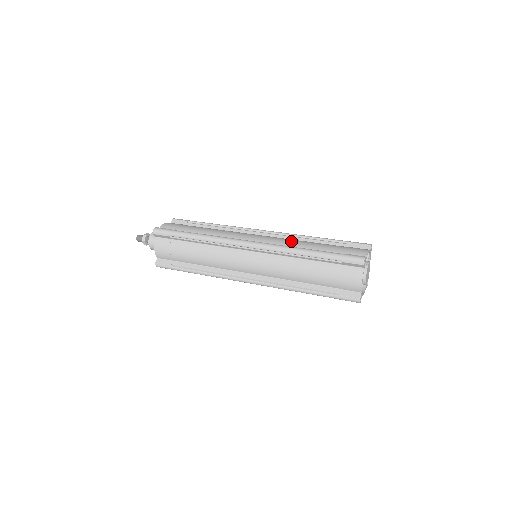
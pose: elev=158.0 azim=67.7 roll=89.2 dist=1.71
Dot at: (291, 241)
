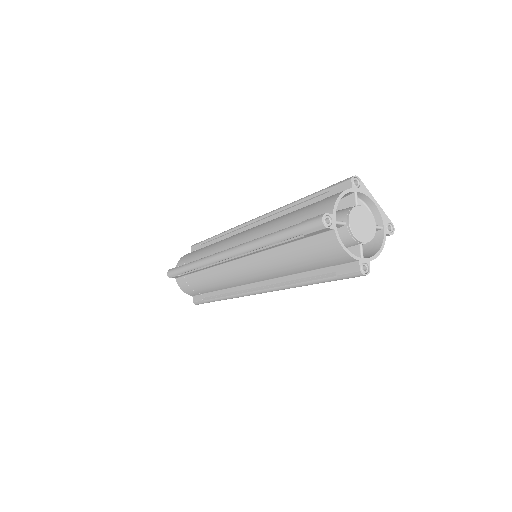
Dot at: (264, 226)
